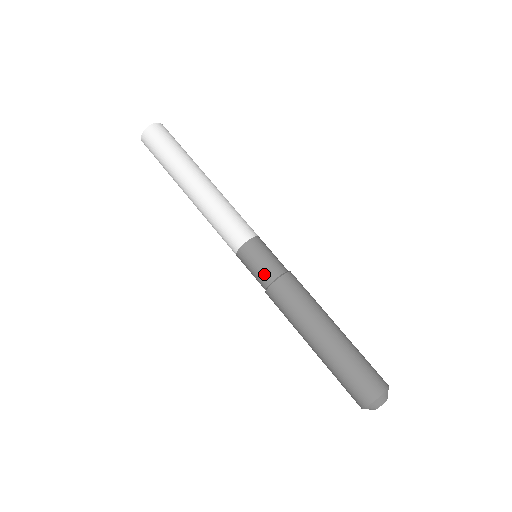
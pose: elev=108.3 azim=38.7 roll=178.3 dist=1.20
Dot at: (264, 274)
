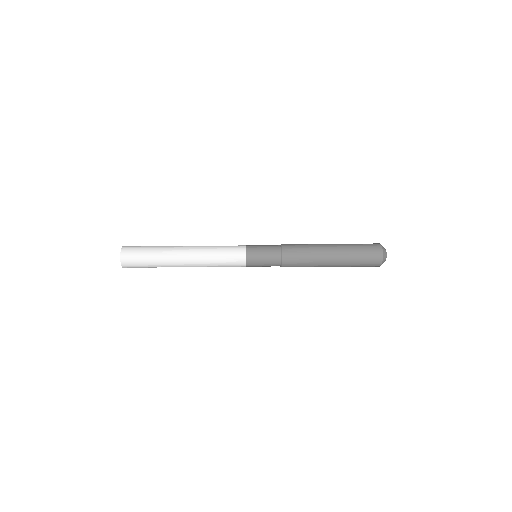
Dot at: (272, 245)
